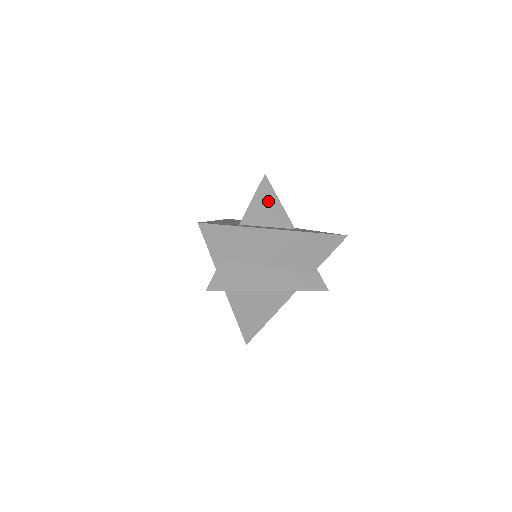
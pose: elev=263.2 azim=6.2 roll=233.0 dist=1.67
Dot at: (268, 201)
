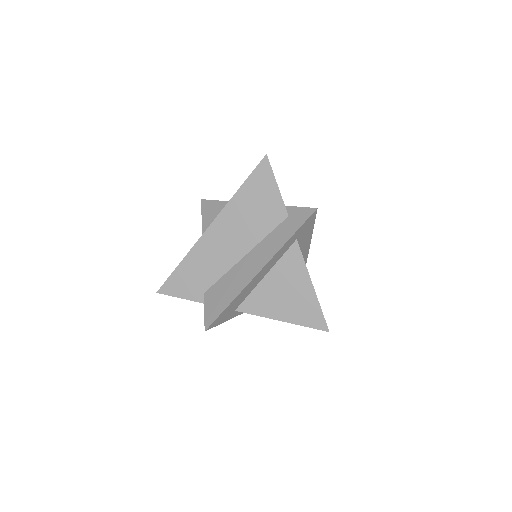
Dot at: (214, 213)
